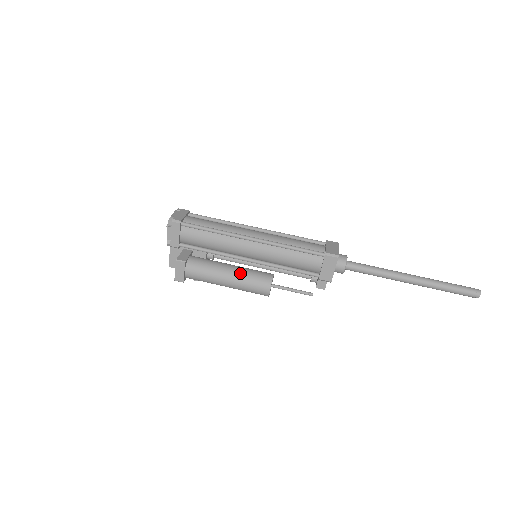
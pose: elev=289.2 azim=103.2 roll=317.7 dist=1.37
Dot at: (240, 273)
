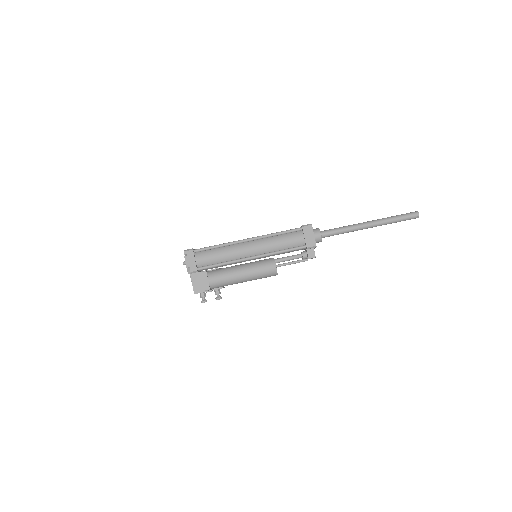
Dot at: (249, 264)
